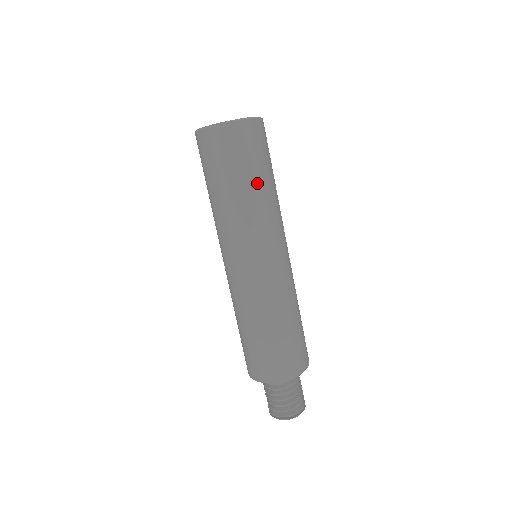
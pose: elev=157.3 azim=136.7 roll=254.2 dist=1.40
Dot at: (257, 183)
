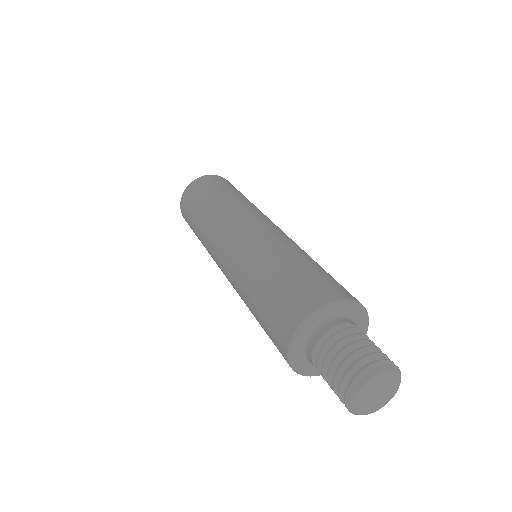
Dot at: (231, 193)
